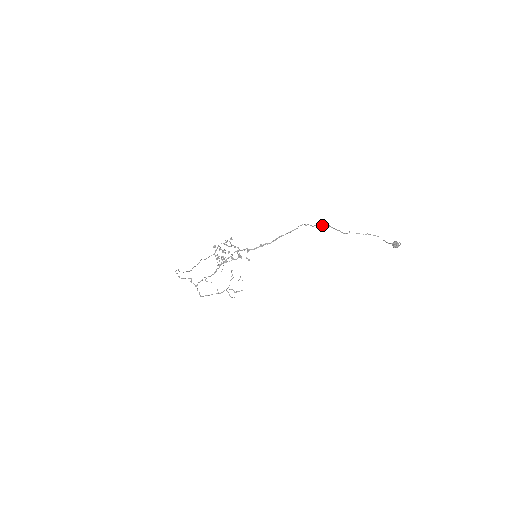
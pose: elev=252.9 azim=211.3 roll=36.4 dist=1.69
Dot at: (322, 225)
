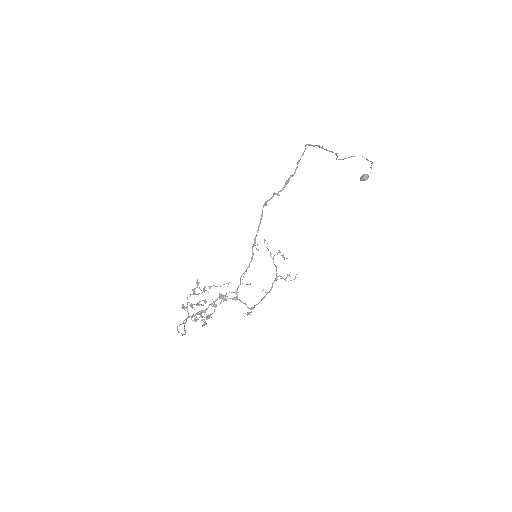
Dot at: occluded
